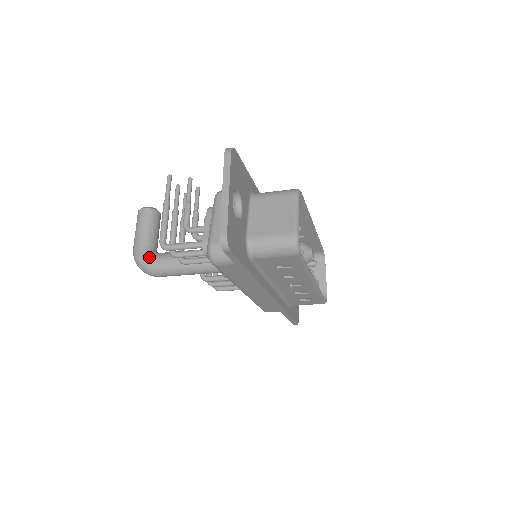
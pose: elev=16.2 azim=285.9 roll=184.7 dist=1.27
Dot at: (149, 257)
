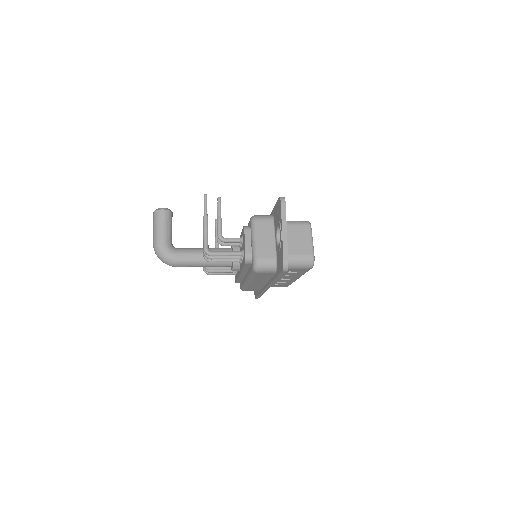
Dot at: (172, 252)
